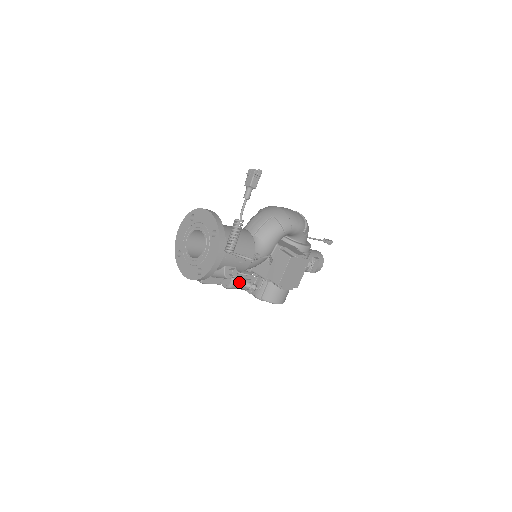
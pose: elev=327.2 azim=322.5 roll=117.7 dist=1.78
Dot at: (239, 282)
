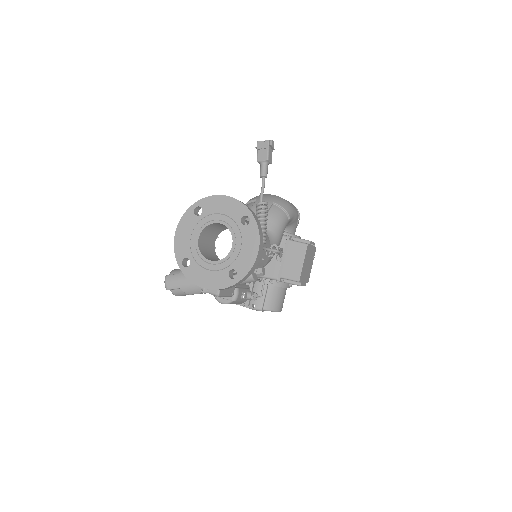
Dot at: (241, 292)
